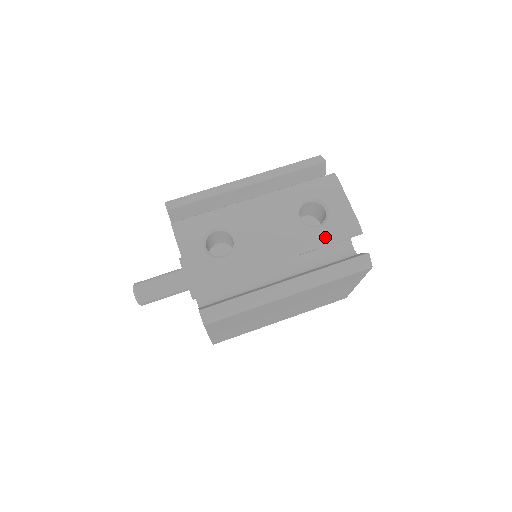
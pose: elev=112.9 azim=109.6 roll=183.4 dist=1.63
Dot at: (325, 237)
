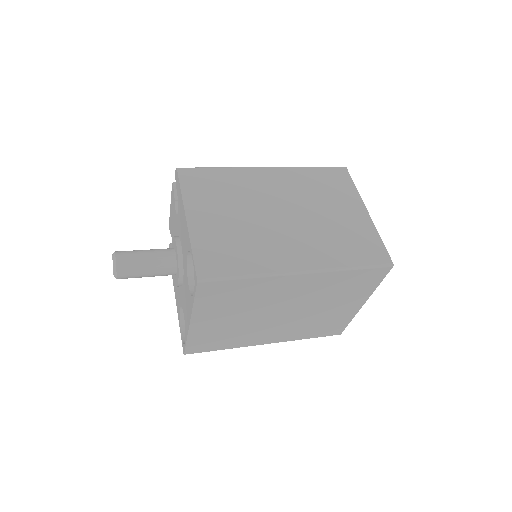
Dot at: occluded
